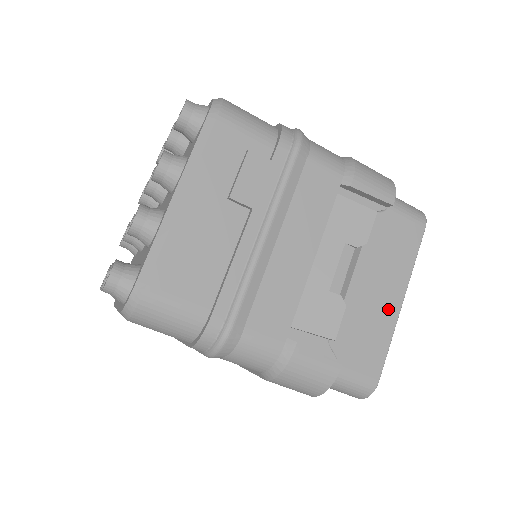
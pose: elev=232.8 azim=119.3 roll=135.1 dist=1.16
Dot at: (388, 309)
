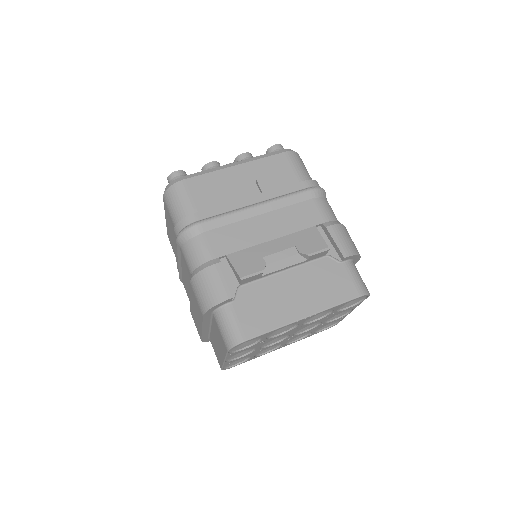
Dot at: (292, 311)
